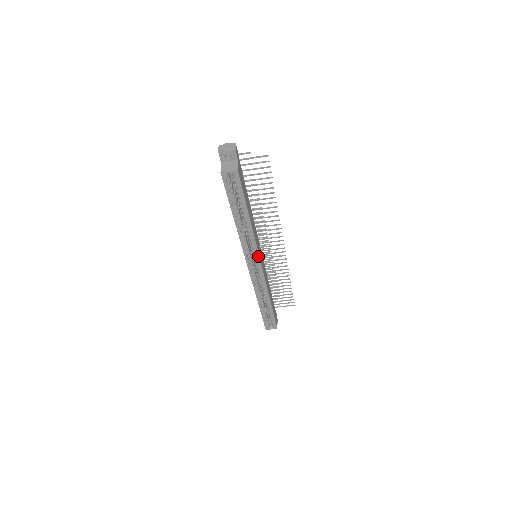
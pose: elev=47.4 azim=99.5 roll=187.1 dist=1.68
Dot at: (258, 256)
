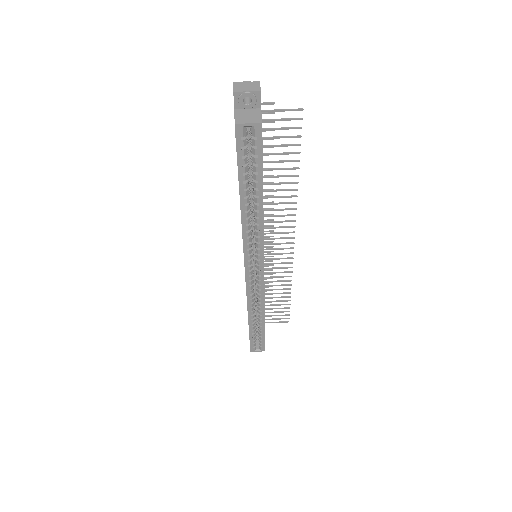
Dot at: (262, 256)
